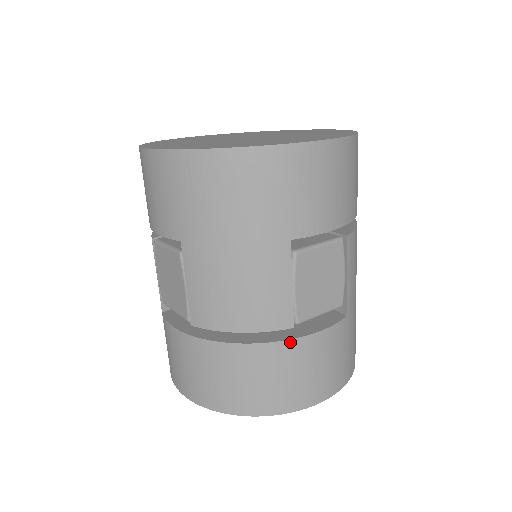
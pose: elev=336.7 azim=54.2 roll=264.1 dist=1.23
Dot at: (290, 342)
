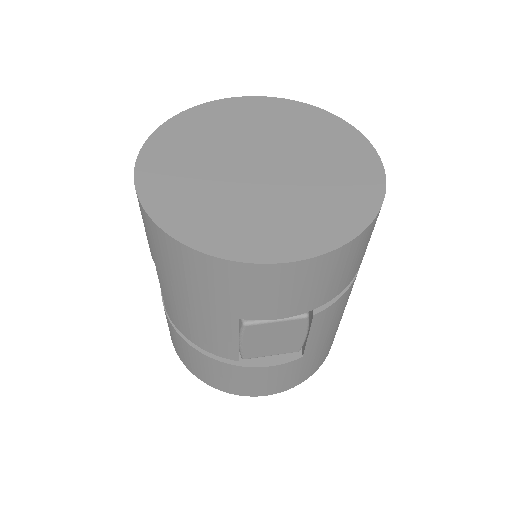
Dot at: (234, 366)
